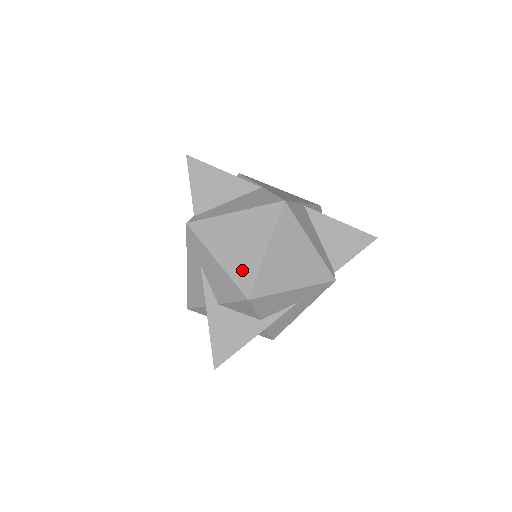
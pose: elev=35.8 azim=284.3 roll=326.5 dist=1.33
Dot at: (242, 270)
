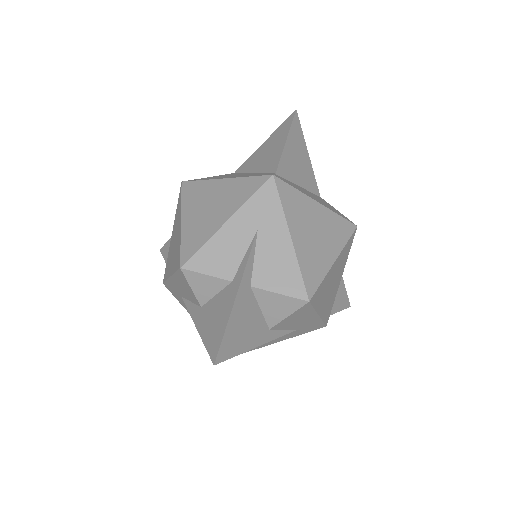
Dot at: (311, 266)
